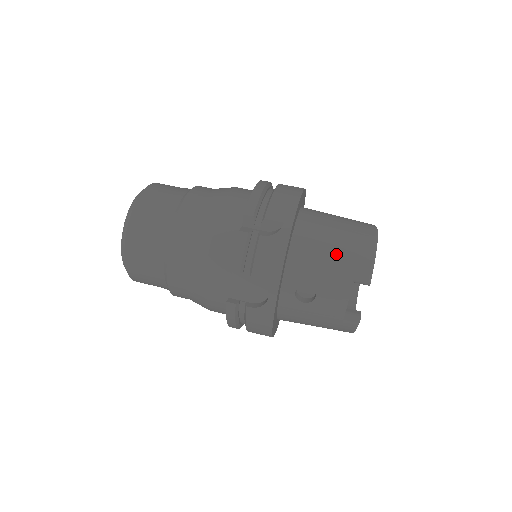
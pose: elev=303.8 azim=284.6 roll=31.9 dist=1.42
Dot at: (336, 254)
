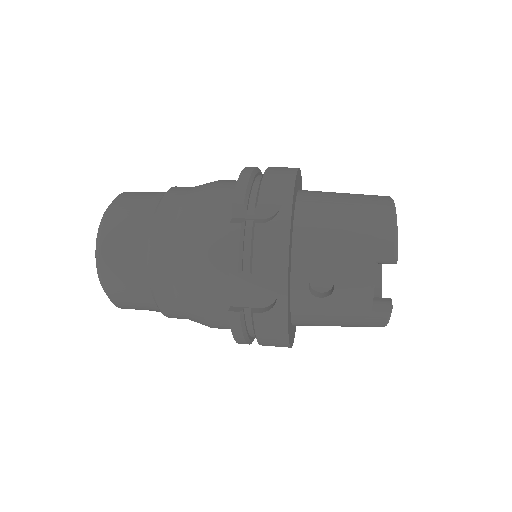
Dot at: (350, 233)
